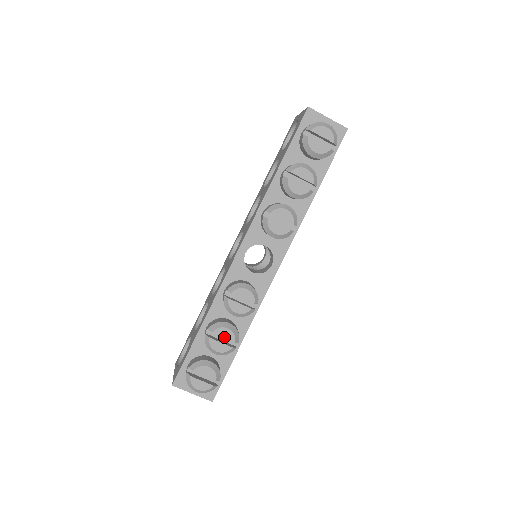
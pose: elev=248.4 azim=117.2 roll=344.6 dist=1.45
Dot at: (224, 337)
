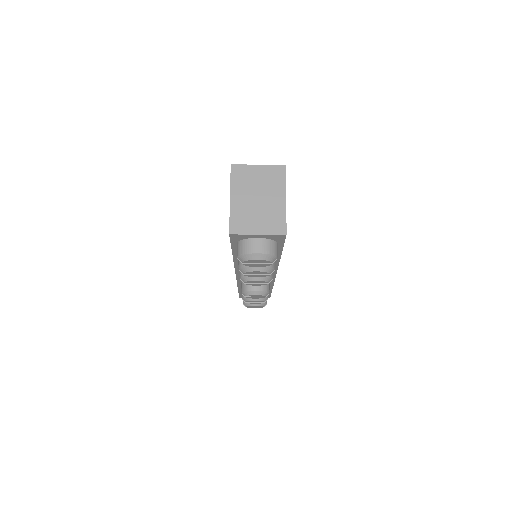
Dot at: (255, 302)
